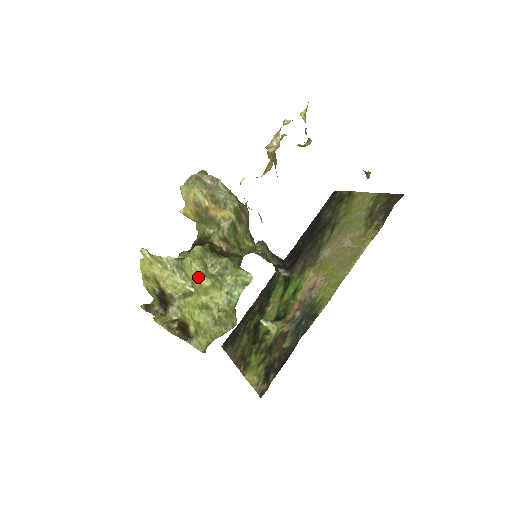
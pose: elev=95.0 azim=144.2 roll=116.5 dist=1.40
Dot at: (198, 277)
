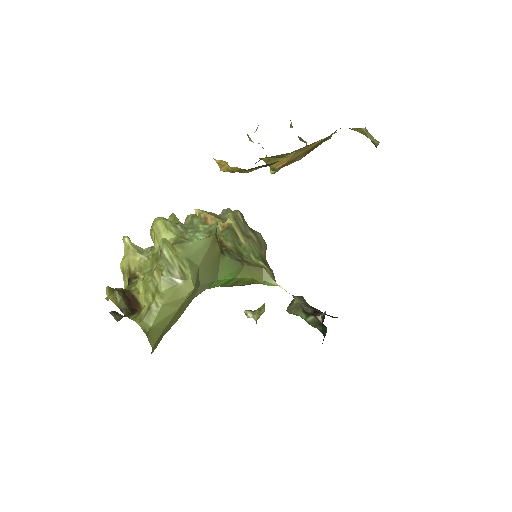
Dot at: occluded
